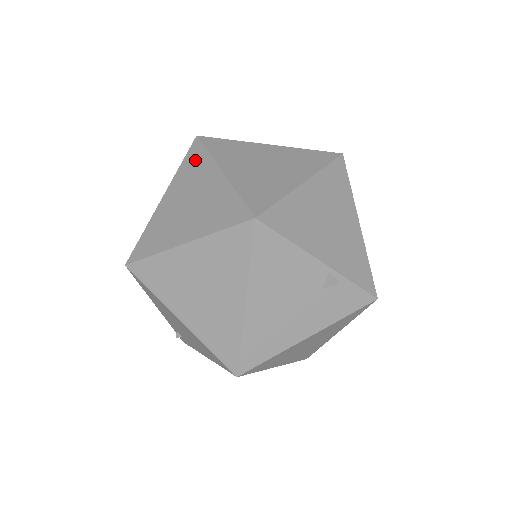
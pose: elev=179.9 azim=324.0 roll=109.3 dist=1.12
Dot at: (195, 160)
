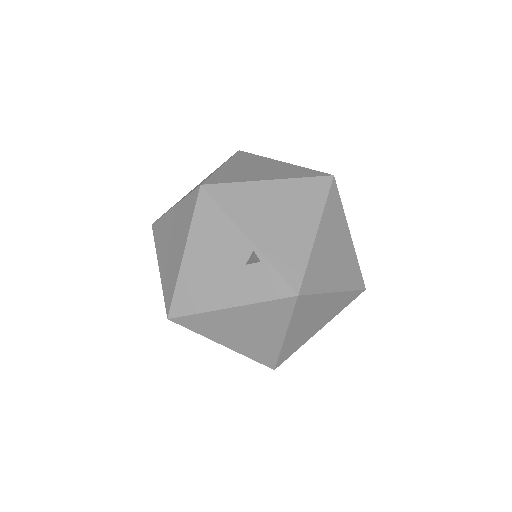
Dot at: occluded
